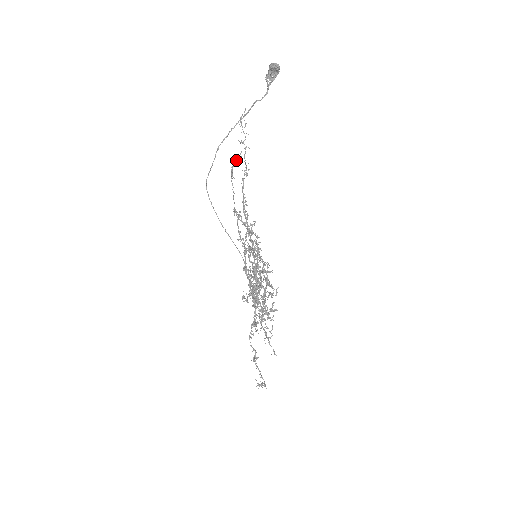
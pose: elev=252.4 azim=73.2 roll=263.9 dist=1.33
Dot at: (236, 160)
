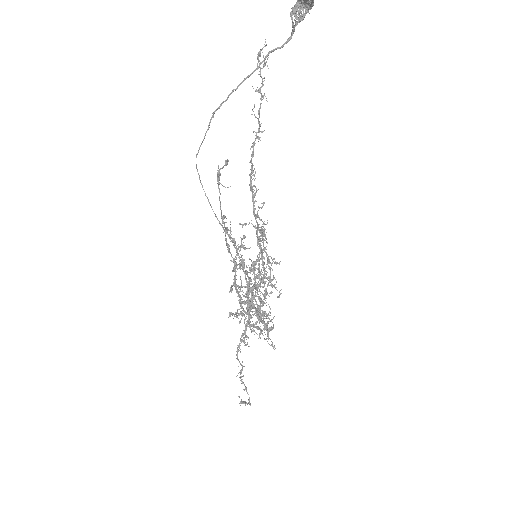
Dot at: (225, 160)
